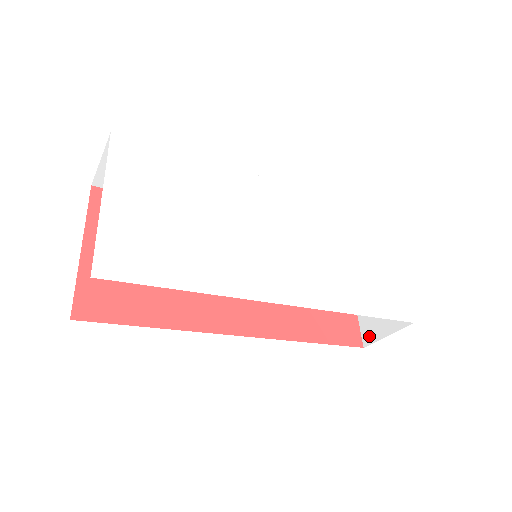
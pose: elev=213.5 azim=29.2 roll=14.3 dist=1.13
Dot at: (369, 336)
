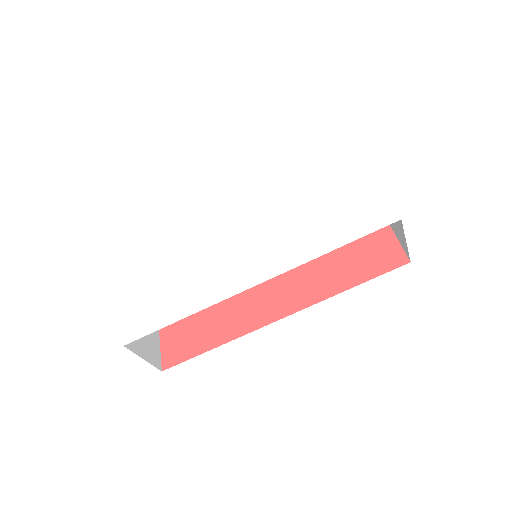
Dot at: (405, 250)
